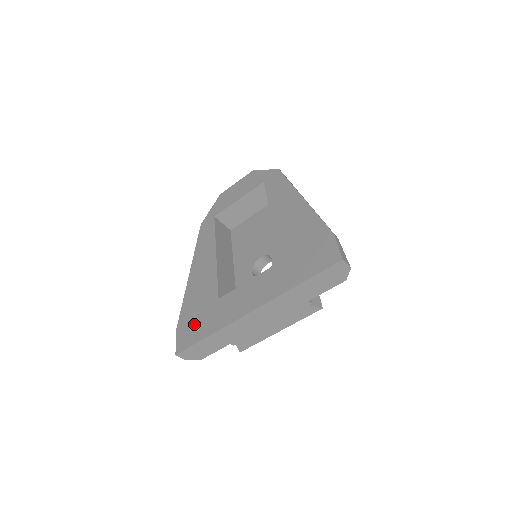
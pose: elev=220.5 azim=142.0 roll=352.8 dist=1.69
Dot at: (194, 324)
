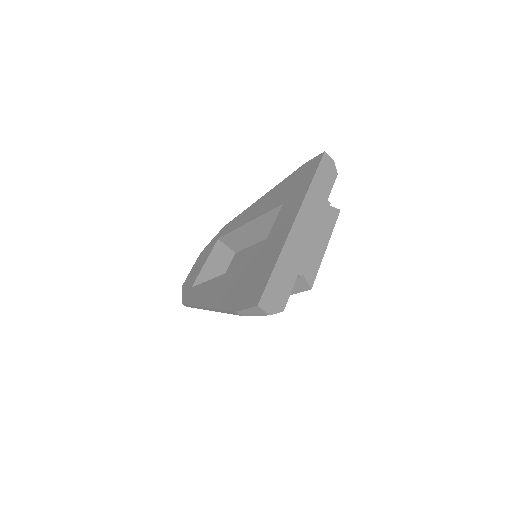
Dot at: (251, 286)
